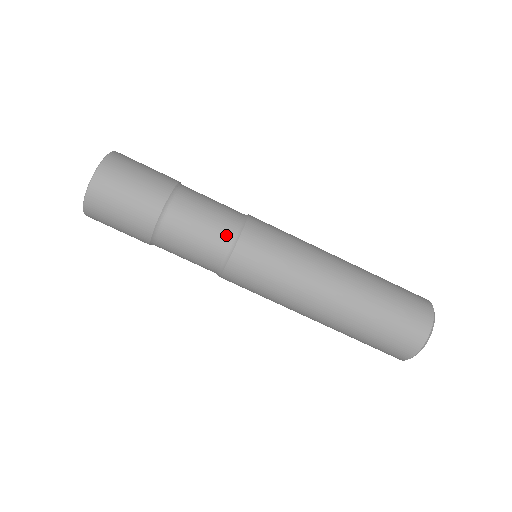
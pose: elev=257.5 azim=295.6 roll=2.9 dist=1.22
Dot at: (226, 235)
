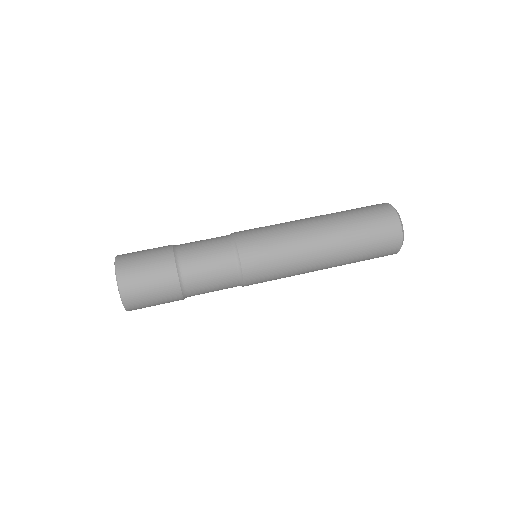
Dot at: (225, 243)
